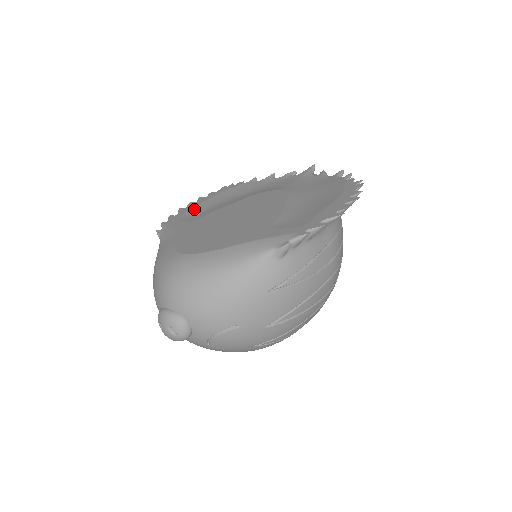
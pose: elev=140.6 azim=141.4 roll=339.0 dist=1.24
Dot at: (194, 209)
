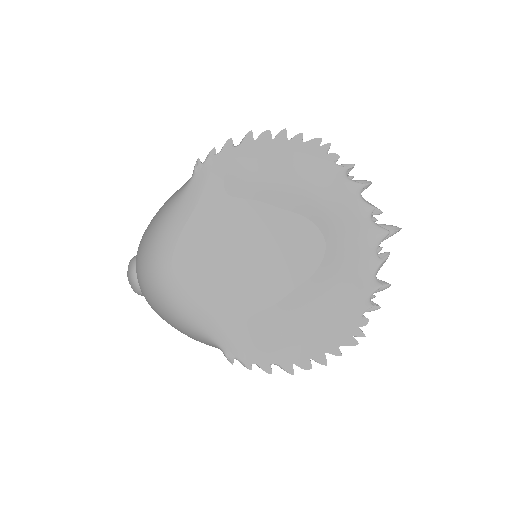
Dot at: (255, 161)
